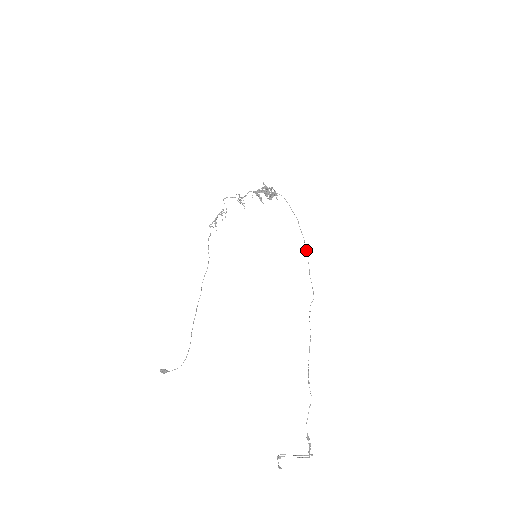
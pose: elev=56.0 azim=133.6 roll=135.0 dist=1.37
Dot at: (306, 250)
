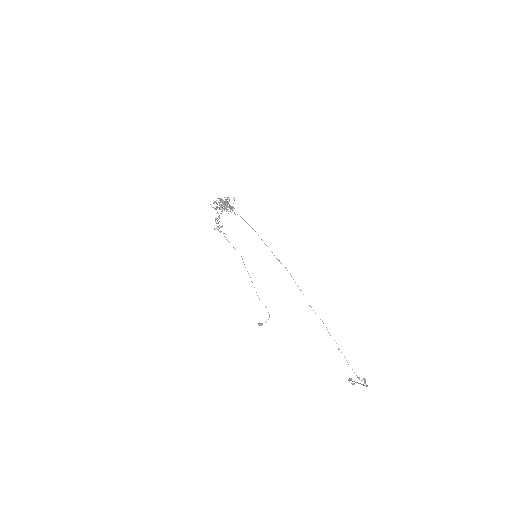
Dot at: occluded
